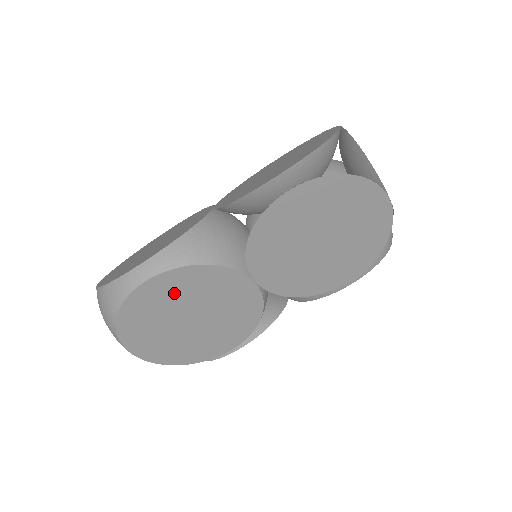
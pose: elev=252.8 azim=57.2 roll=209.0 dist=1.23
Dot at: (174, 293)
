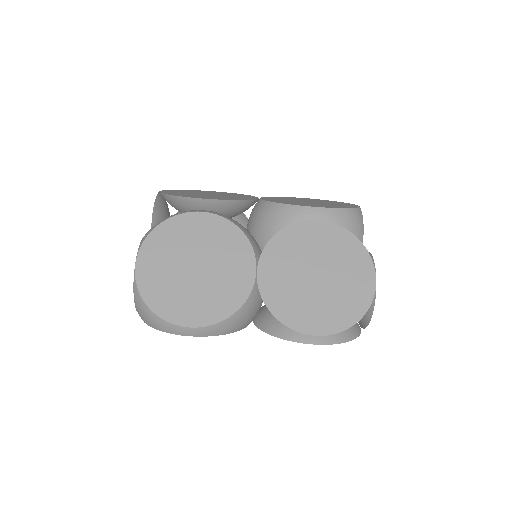
Dot at: occluded
